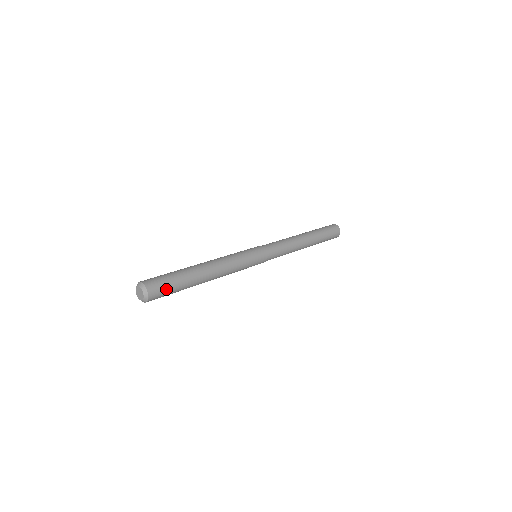
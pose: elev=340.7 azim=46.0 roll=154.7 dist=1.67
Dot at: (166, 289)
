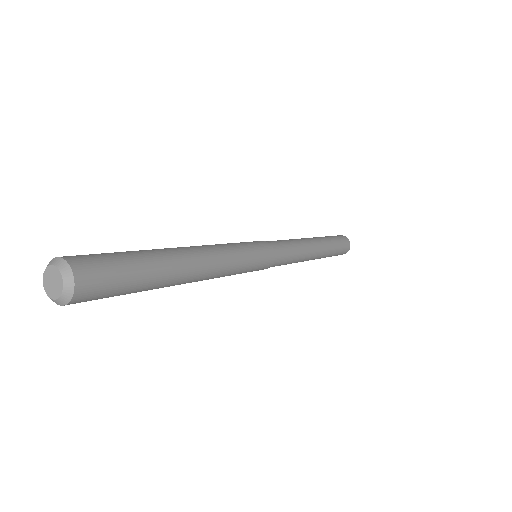
Dot at: (112, 289)
